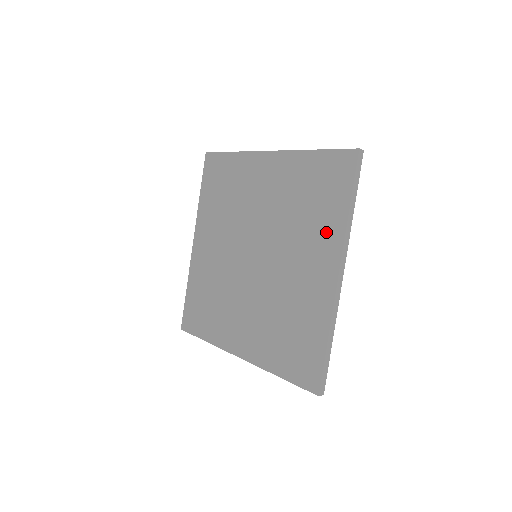
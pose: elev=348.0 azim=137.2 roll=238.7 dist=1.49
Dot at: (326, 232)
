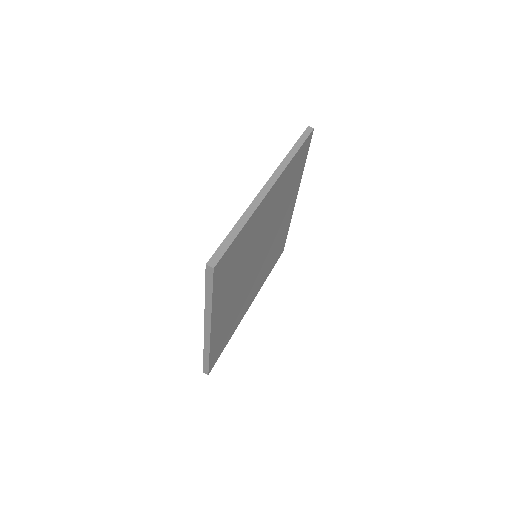
Dot at: occluded
